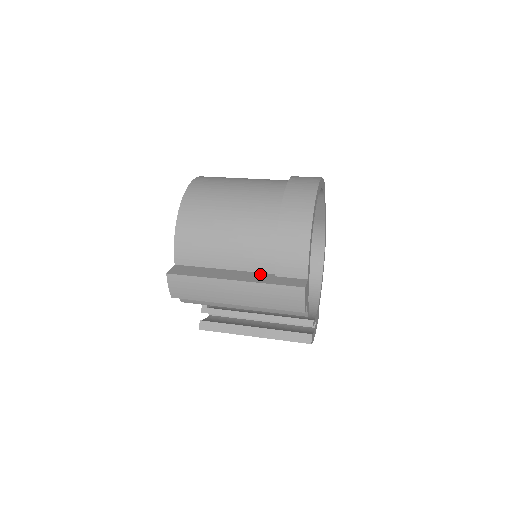
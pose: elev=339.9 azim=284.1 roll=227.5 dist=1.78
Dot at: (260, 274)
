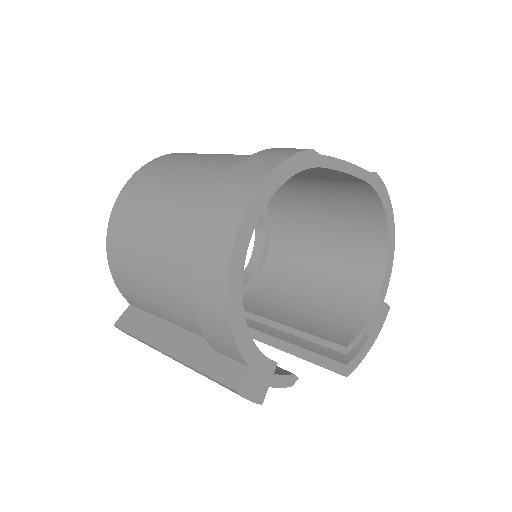
Dot at: (200, 342)
